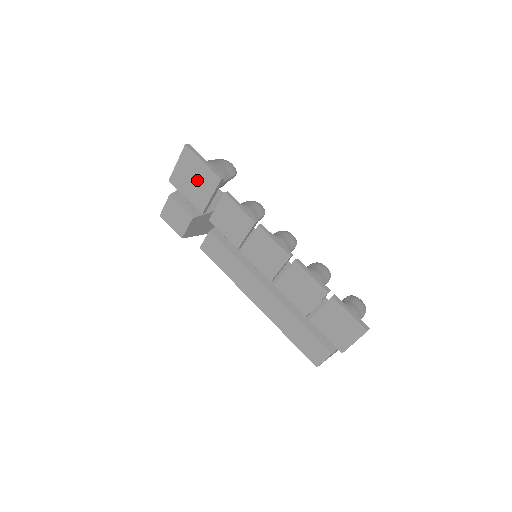
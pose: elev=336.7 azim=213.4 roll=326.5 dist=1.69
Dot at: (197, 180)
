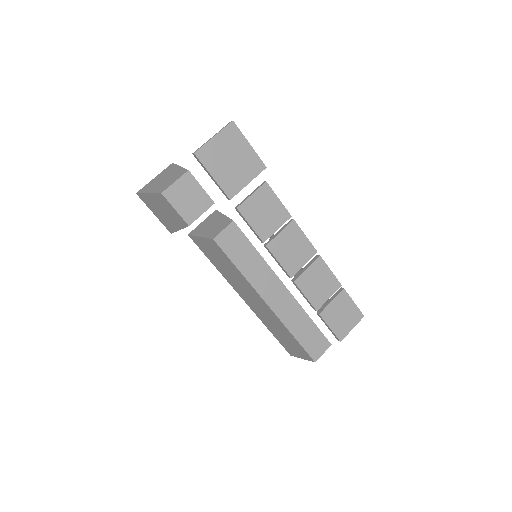
Dot at: (236, 162)
